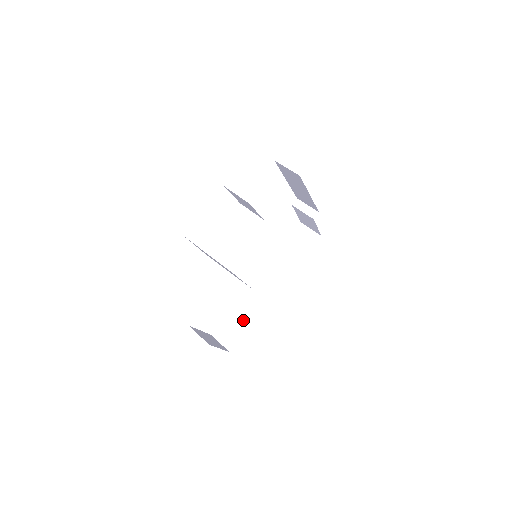
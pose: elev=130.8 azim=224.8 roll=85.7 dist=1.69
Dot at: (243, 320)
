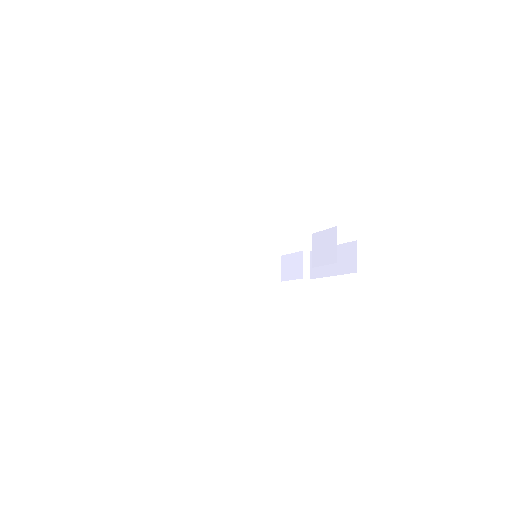
Dot at: (174, 262)
